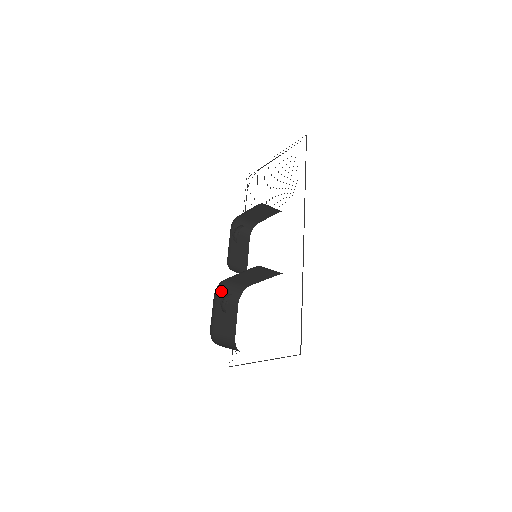
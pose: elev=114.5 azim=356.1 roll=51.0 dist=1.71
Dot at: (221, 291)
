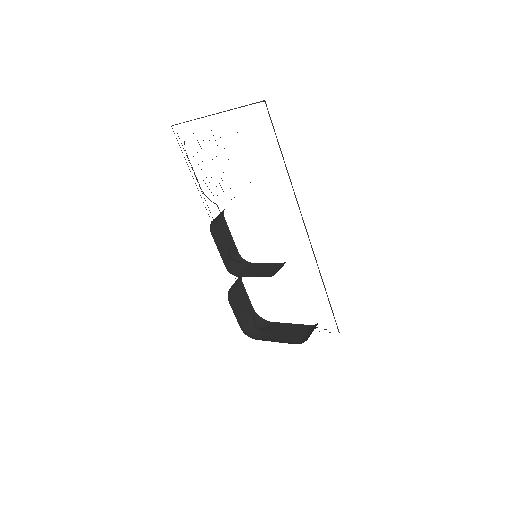
Dot at: (229, 290)
